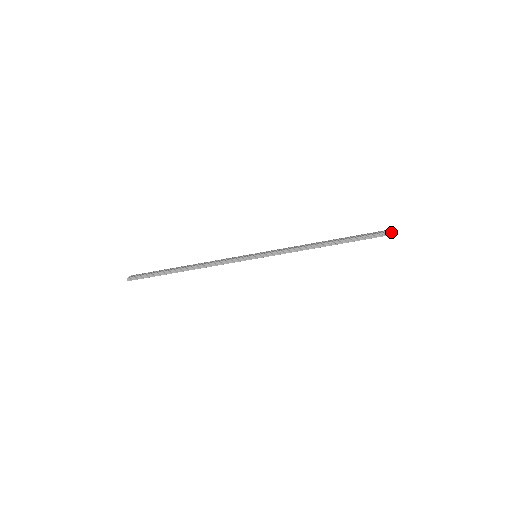
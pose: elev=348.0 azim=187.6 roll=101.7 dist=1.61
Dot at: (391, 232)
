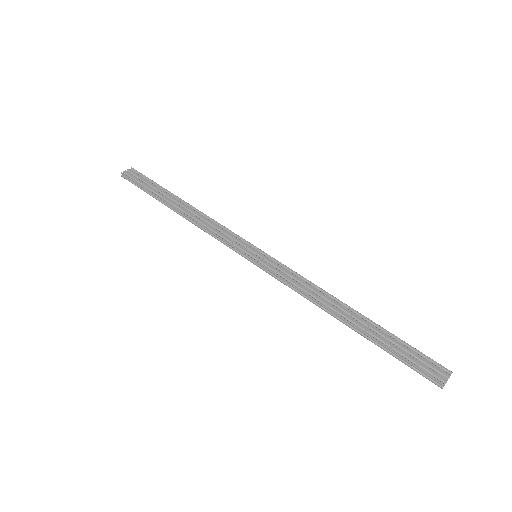
Dot at: (434, 379)
